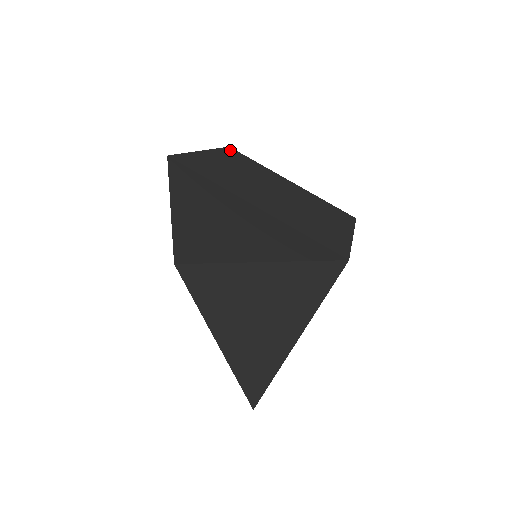
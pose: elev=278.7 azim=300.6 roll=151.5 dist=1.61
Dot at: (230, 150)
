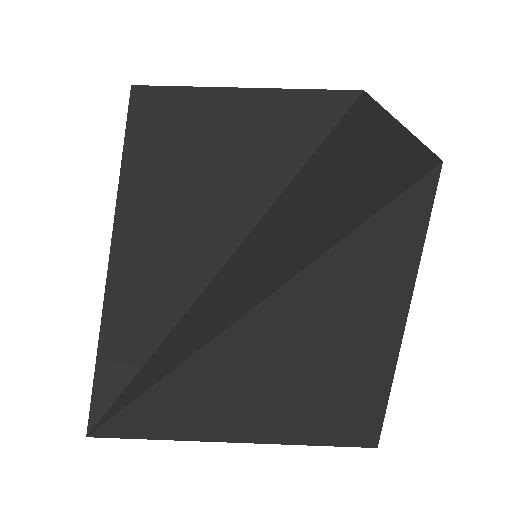
Dot at: occluded
